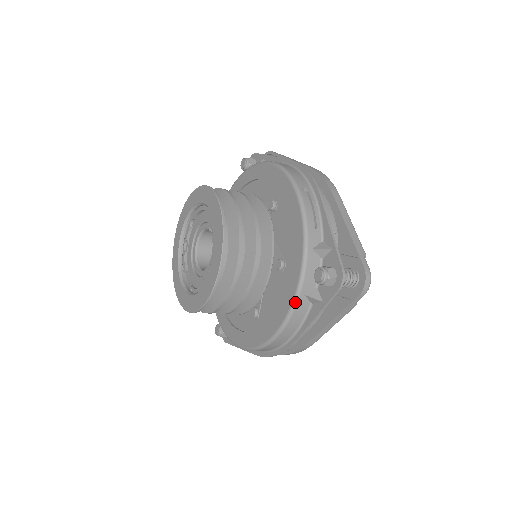
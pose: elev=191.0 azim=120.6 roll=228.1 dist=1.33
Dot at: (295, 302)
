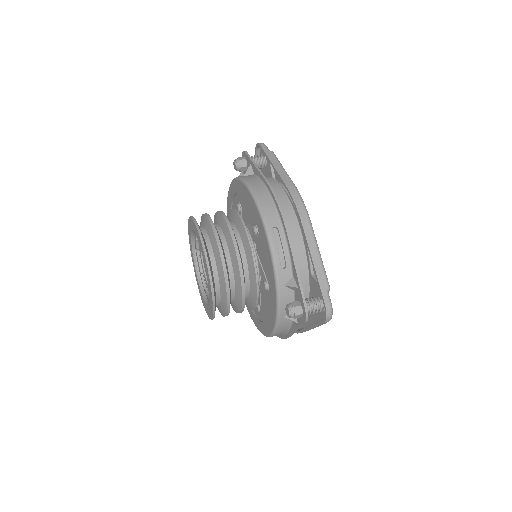
Dot at: (277, 322)
